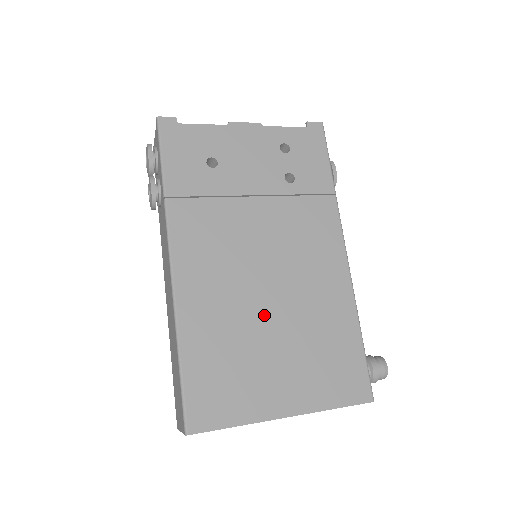
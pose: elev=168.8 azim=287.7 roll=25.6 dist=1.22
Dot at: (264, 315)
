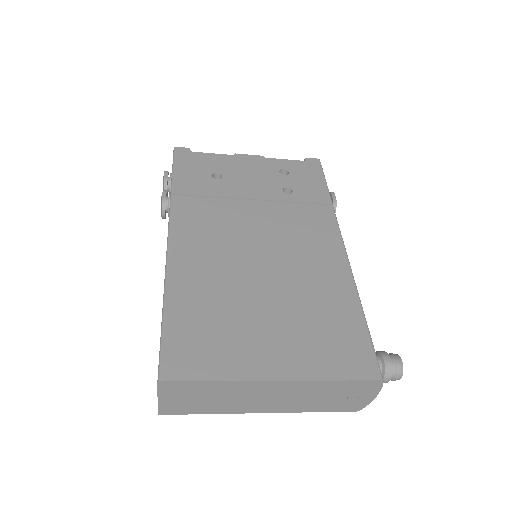
Dot at: (256, 286)
